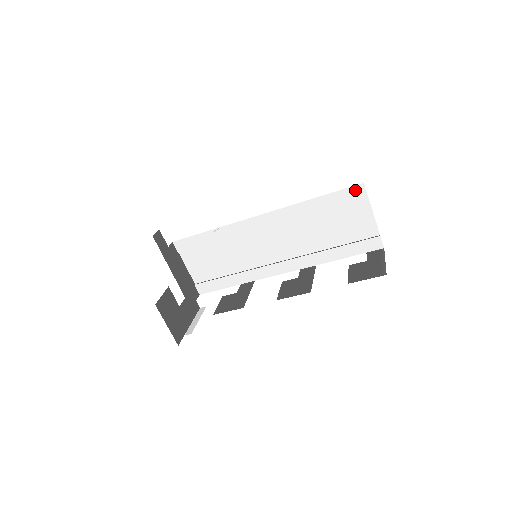
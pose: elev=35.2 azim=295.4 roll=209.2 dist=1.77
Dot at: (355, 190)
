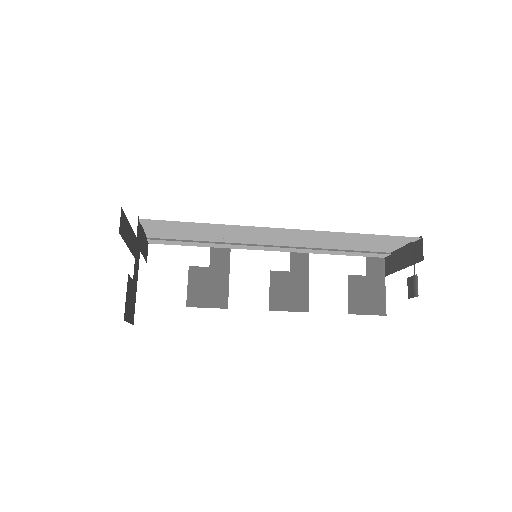
Dot at: (408, 238)
